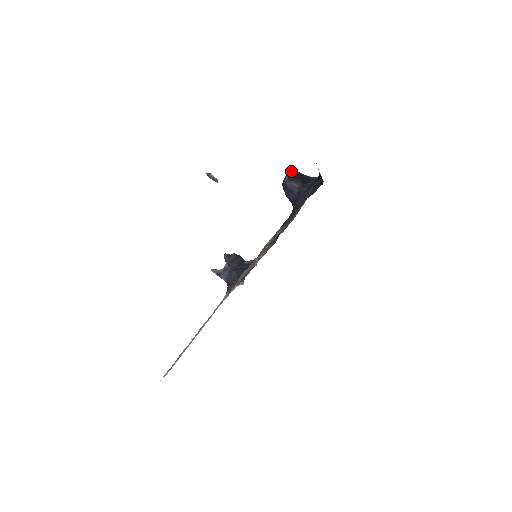
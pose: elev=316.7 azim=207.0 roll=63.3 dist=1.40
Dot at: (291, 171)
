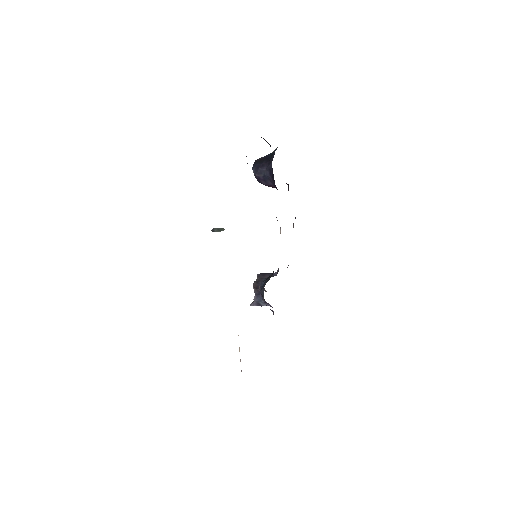
Dot at: (254, 162)
